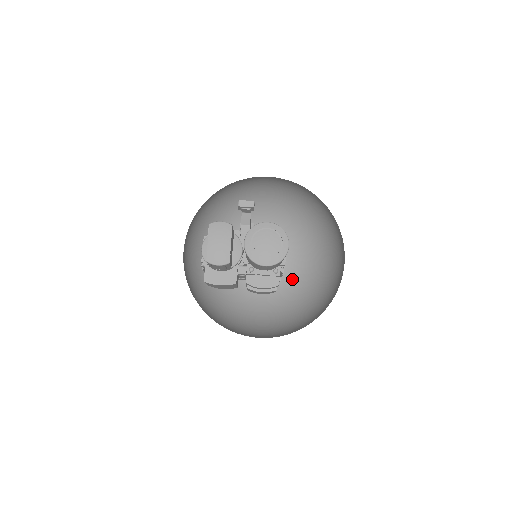
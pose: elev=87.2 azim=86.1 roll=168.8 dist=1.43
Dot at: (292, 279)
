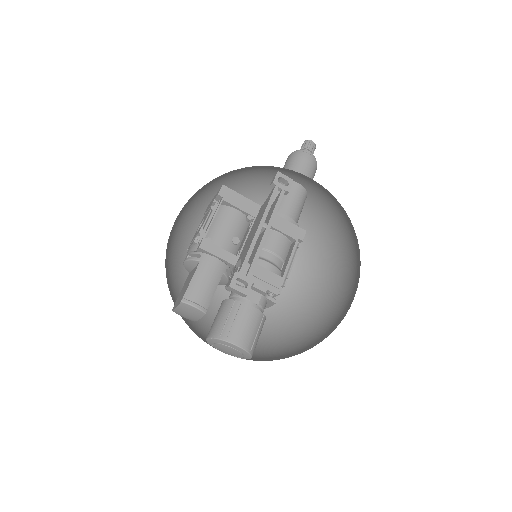
Dot at: (315, 222)
